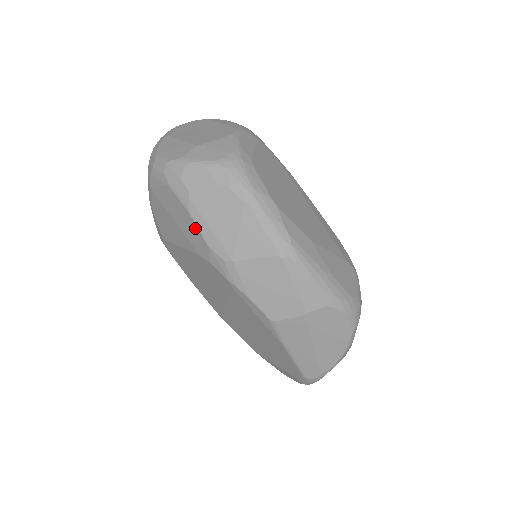
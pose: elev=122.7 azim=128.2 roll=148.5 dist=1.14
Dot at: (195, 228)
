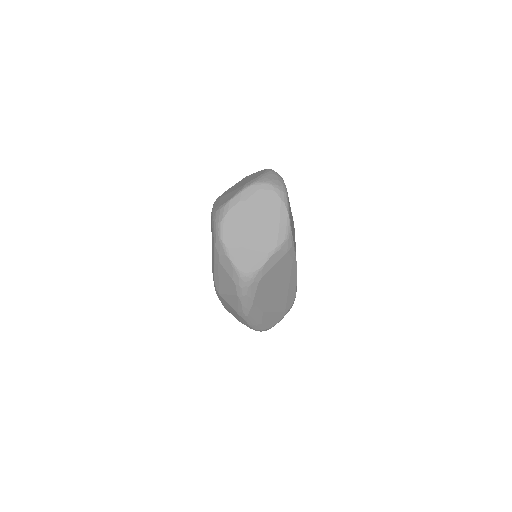
Dot at: (214, 268)
